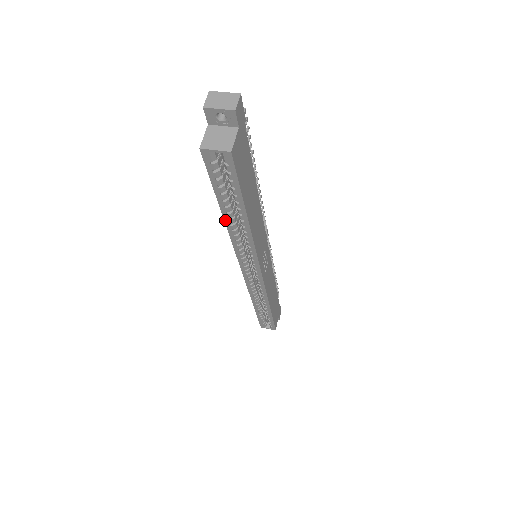
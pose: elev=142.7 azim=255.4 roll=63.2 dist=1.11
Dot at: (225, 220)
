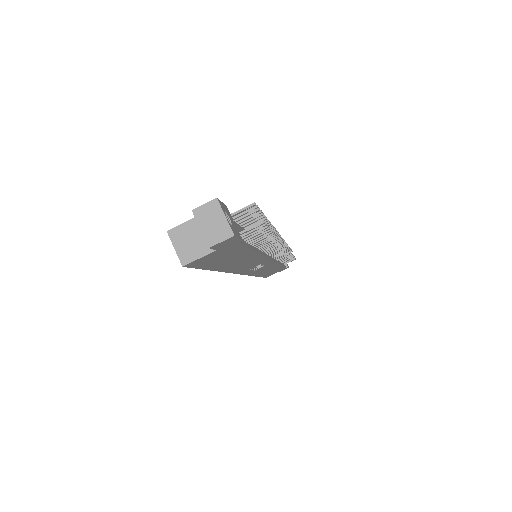
Dot at: occluded
